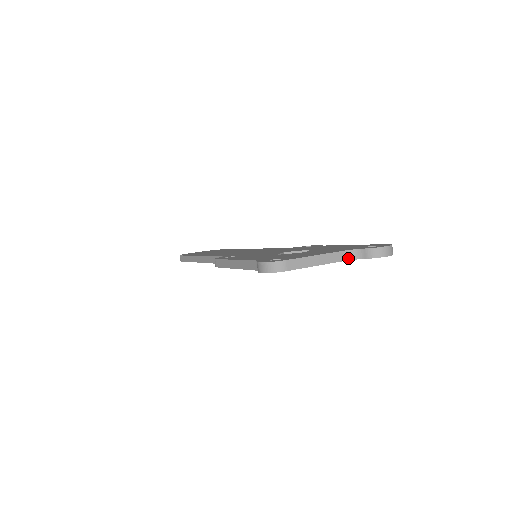
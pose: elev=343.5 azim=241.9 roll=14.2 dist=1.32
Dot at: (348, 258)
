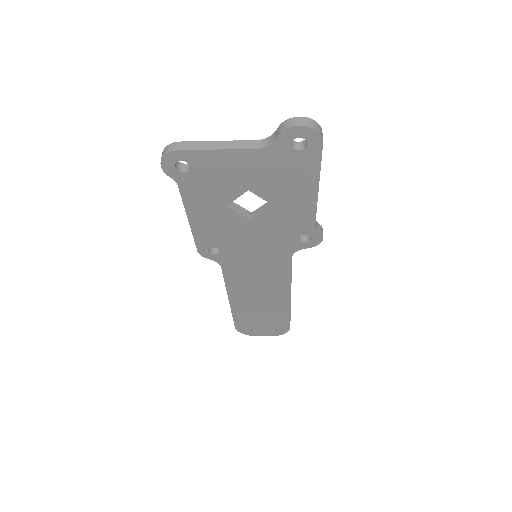
Dot at: (262, 146)
